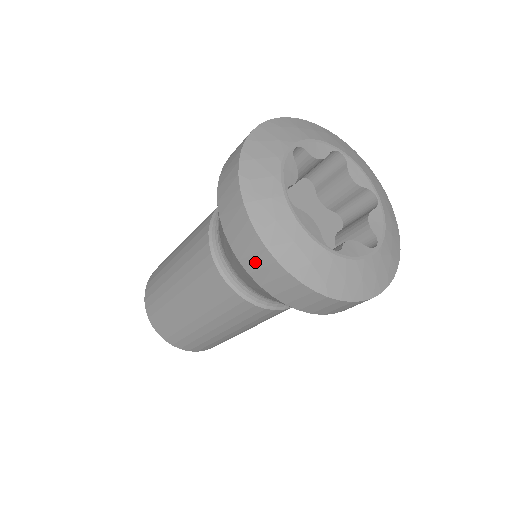
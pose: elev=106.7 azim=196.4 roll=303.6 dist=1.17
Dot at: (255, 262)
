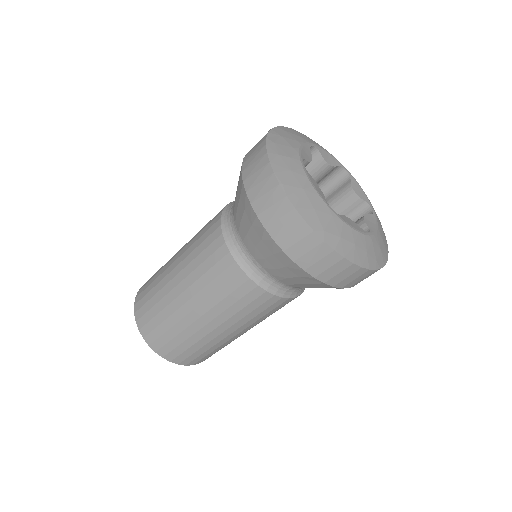
Dot at: (266, 201)
